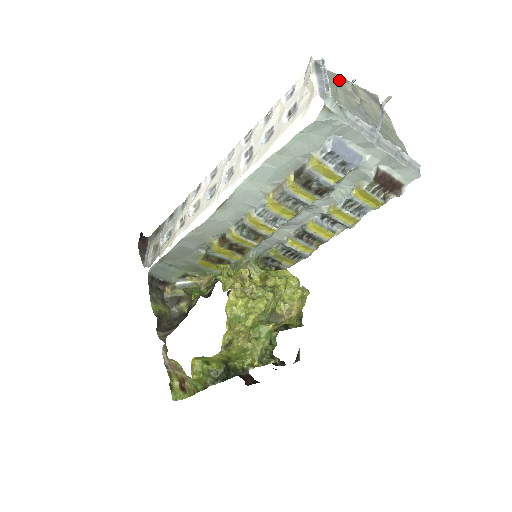
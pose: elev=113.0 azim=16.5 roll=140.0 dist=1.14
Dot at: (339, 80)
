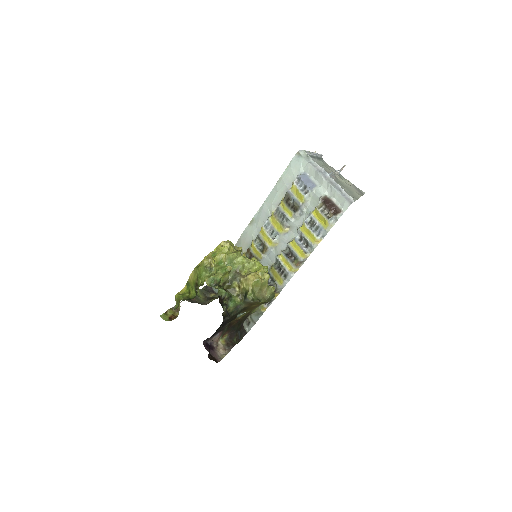
Dot at: (331, 168)
